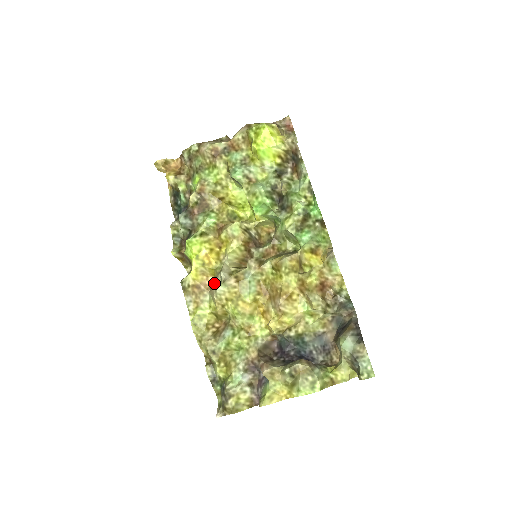
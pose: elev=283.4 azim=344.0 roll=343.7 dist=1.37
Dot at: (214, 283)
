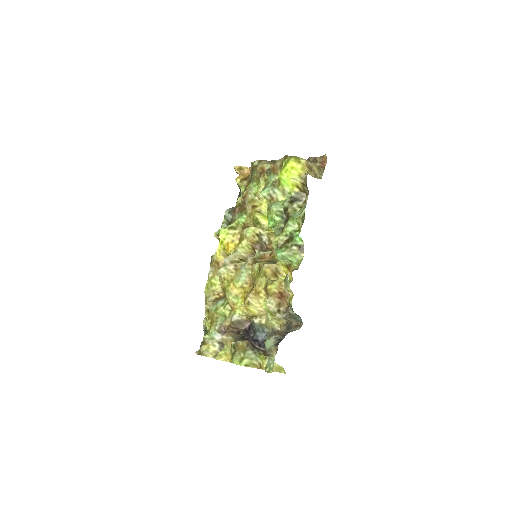
Dot at: occluded
